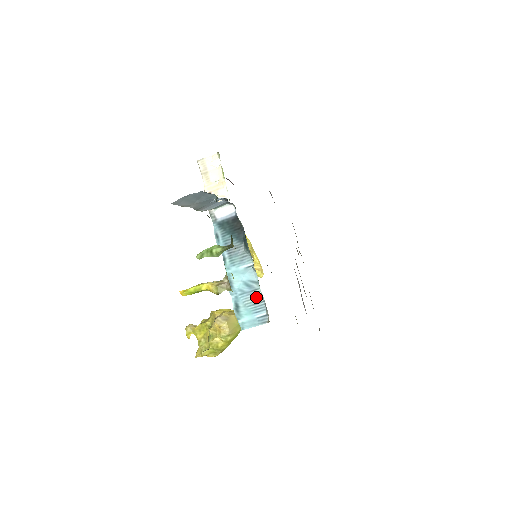
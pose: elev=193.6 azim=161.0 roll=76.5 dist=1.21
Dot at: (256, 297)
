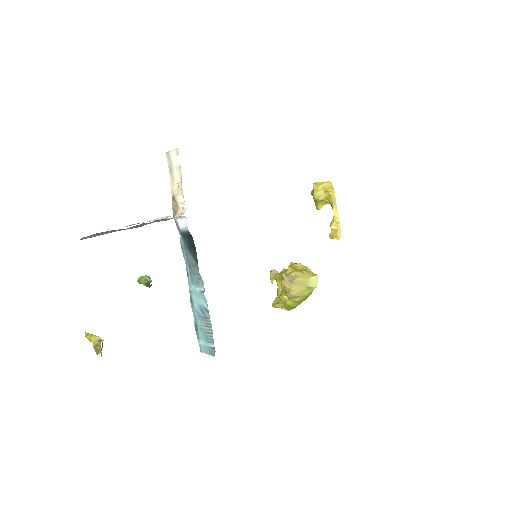
Dot at: (208, 326)
